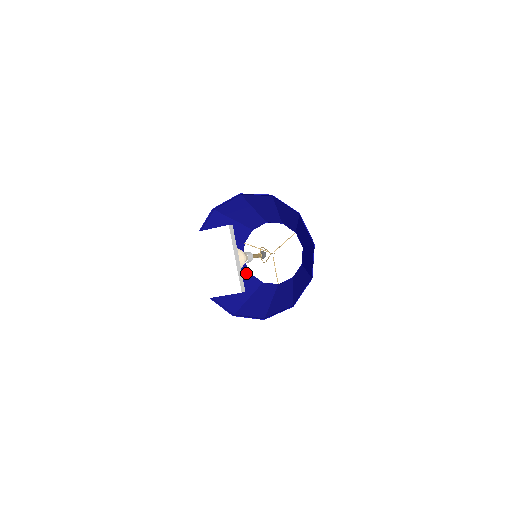
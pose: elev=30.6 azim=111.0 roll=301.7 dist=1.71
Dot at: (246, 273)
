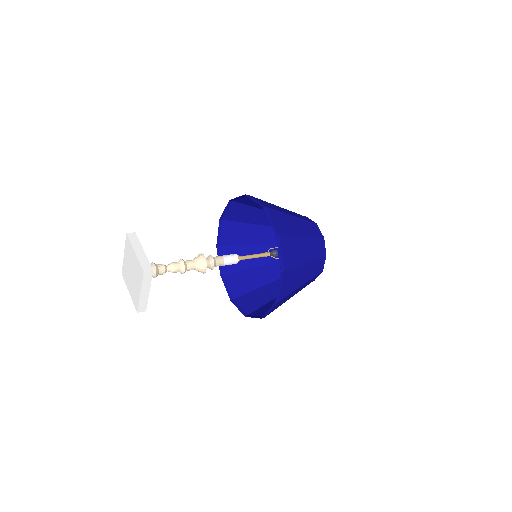
Dot at: occluded
